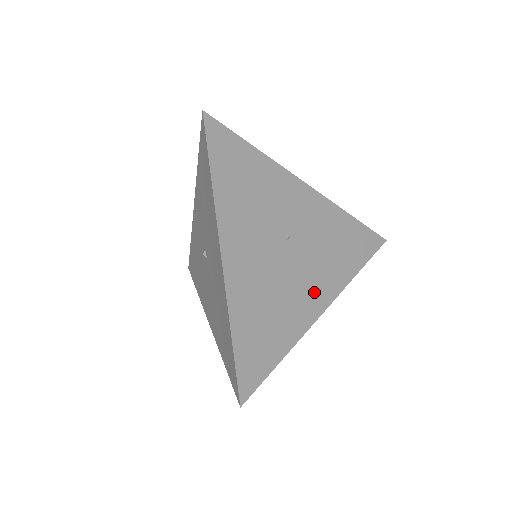
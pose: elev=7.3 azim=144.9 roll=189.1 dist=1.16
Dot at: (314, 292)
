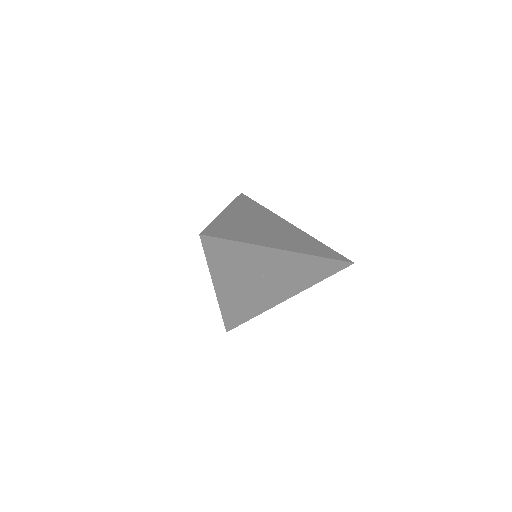
Dot at: (280, 294)
